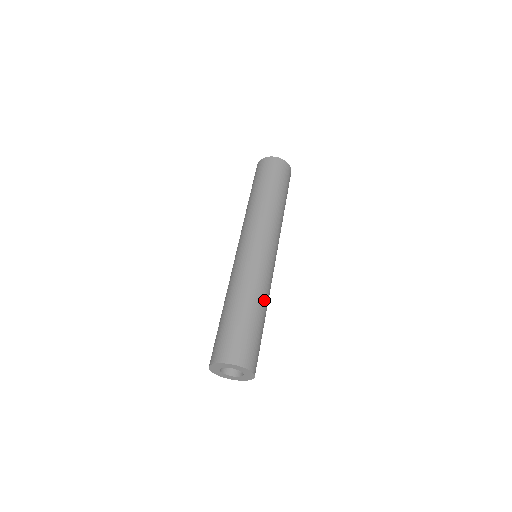
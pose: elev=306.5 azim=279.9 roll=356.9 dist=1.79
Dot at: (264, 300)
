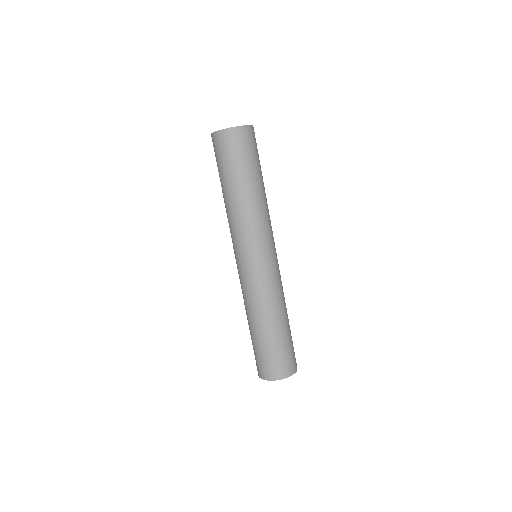
Dot at: (284, 307)
